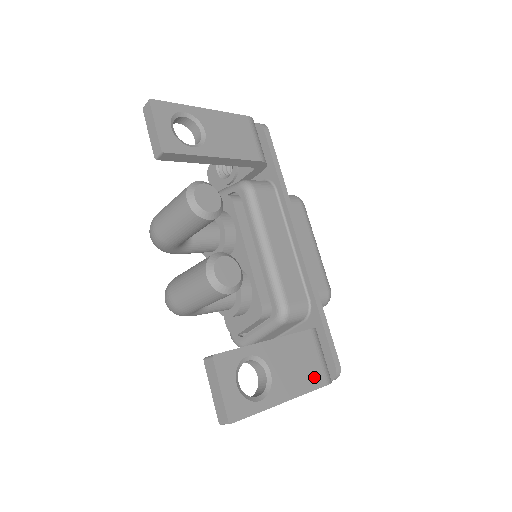
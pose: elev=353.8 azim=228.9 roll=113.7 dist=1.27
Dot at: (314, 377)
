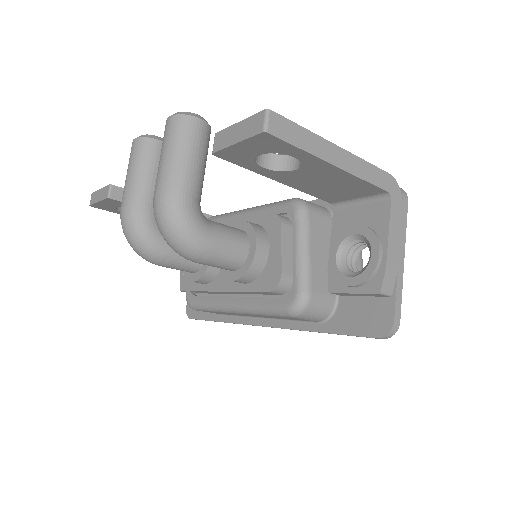
Dot at: occluded
